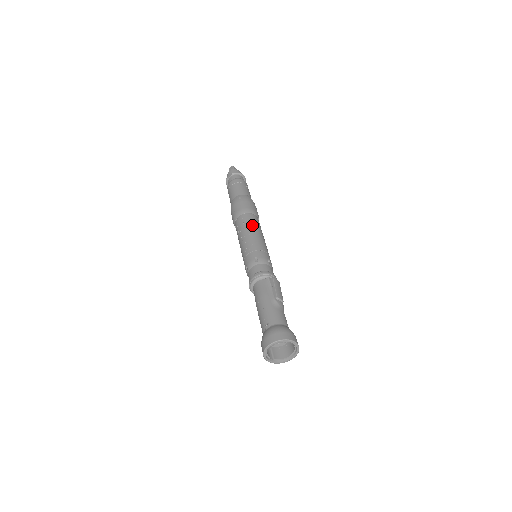
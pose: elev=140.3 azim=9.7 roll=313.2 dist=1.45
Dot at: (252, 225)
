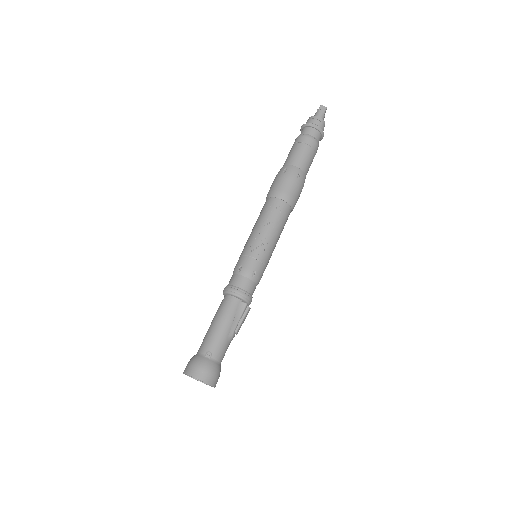
Dot at: (281, 225)
